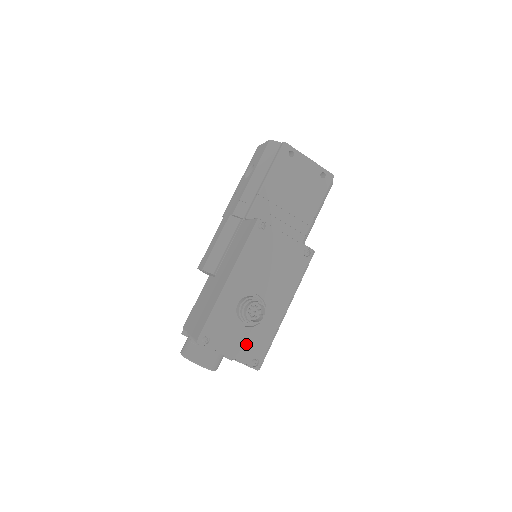
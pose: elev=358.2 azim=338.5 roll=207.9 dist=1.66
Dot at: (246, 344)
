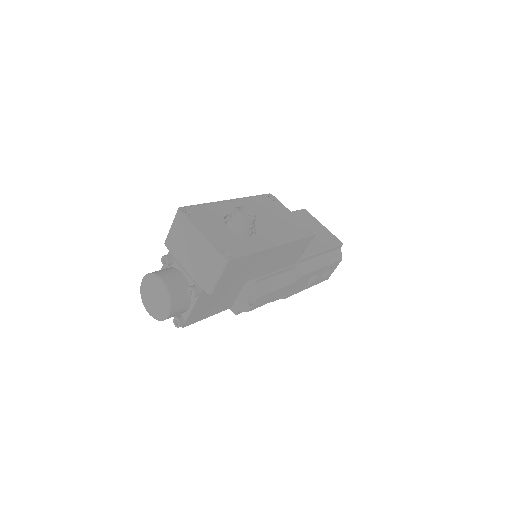
Dot at: (224, 239)
